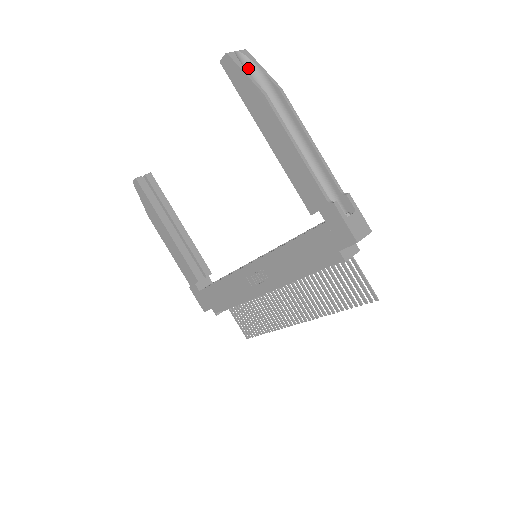
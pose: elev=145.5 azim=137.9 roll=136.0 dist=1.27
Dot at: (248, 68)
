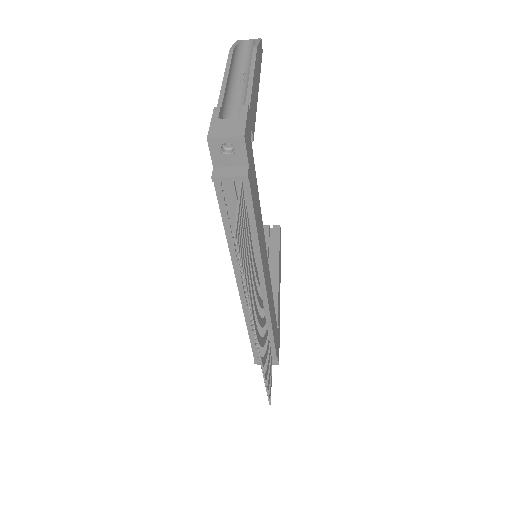
Dot at: (249, 47)
